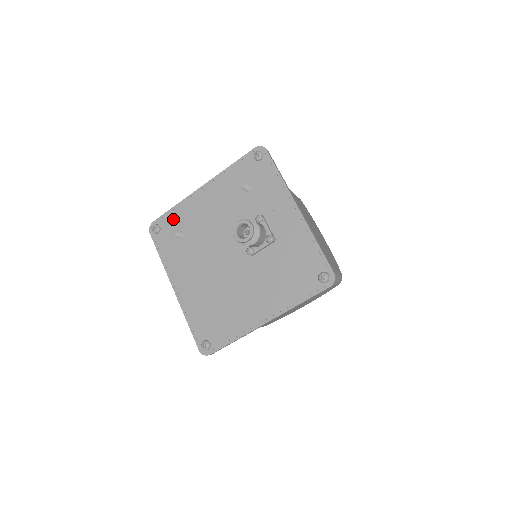
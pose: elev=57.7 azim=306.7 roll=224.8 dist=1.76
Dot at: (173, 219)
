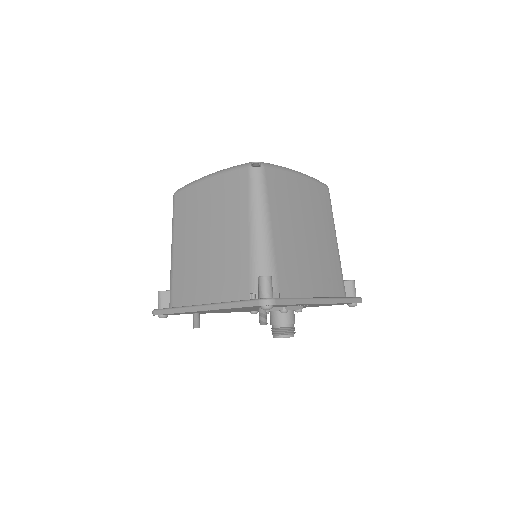
Dot at: occluded
